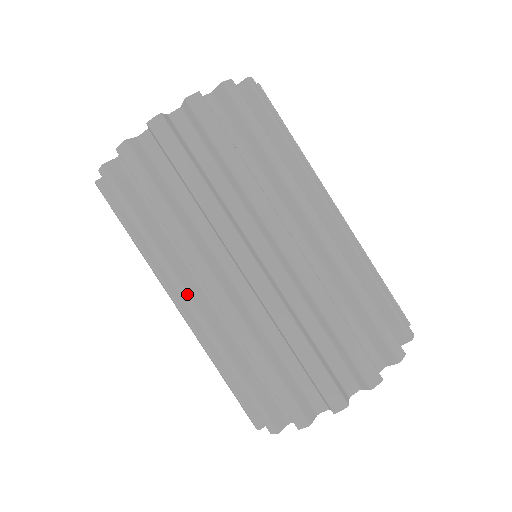
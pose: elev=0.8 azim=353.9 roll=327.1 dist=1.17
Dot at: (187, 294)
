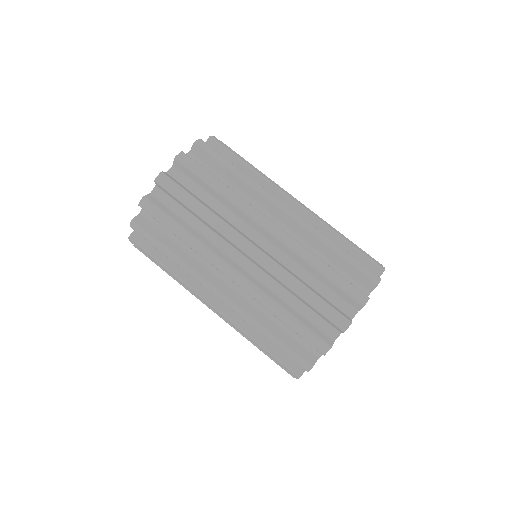
Dot at: (248, 241)
